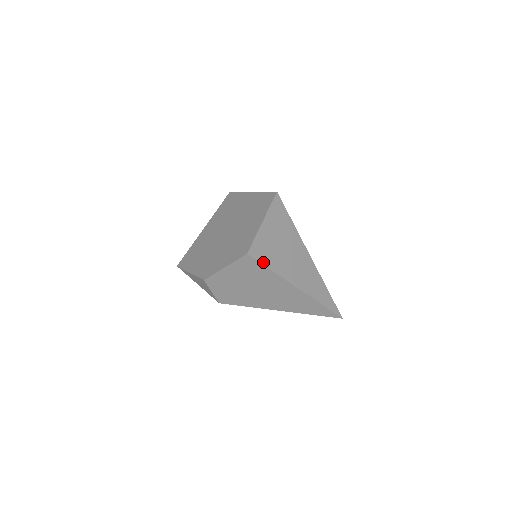
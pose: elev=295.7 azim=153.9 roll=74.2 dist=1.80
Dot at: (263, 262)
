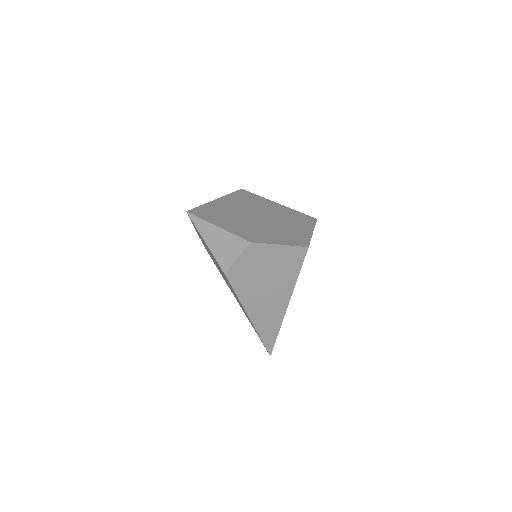
Dot at: occluded
